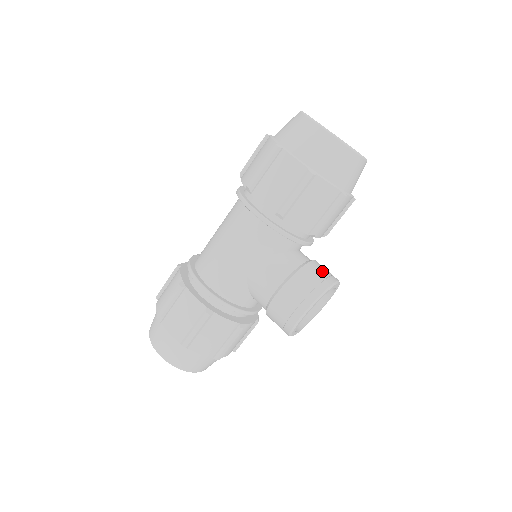
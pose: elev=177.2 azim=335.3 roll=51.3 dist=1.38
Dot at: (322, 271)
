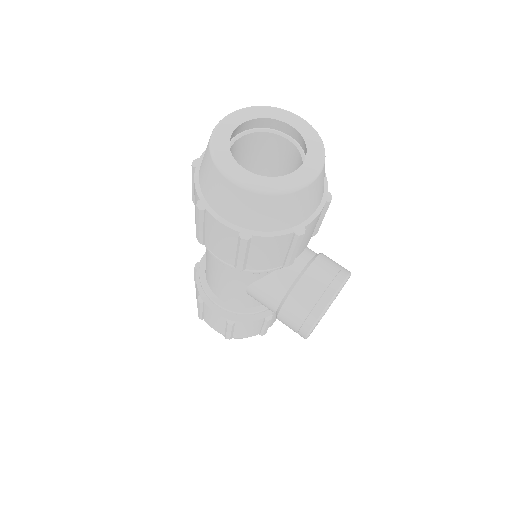
Dot at: (317, 285)
